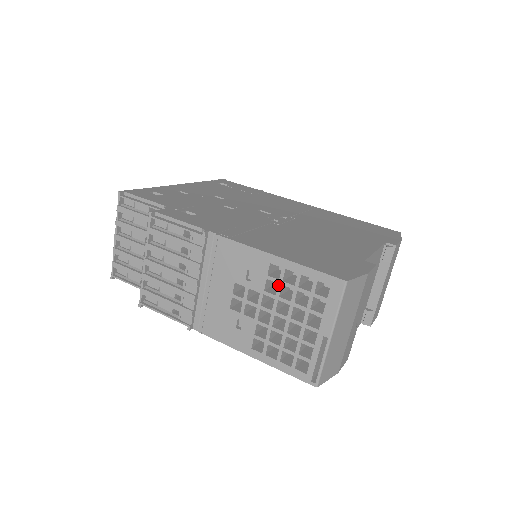
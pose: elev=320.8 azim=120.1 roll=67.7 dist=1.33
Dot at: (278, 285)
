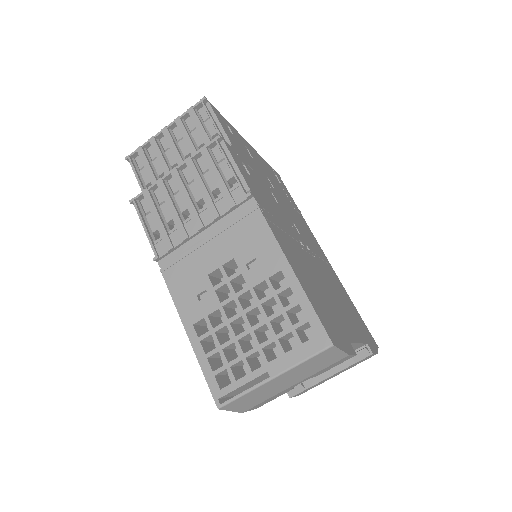
Dot at: (270, 294)
